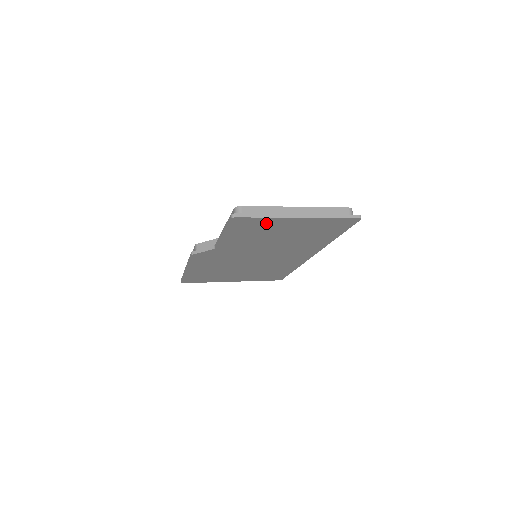
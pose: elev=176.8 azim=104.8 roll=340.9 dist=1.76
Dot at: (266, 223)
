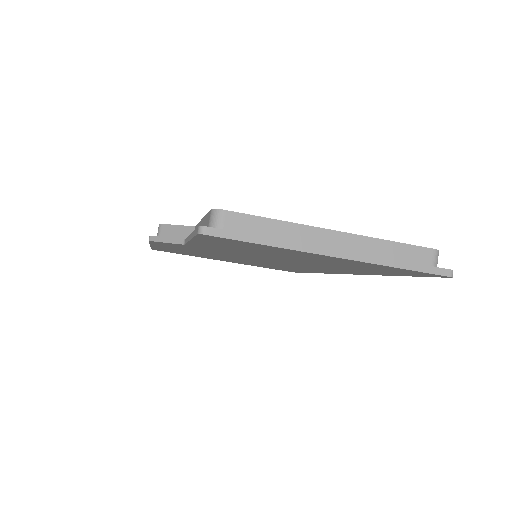
Dot at: (269, 248)
